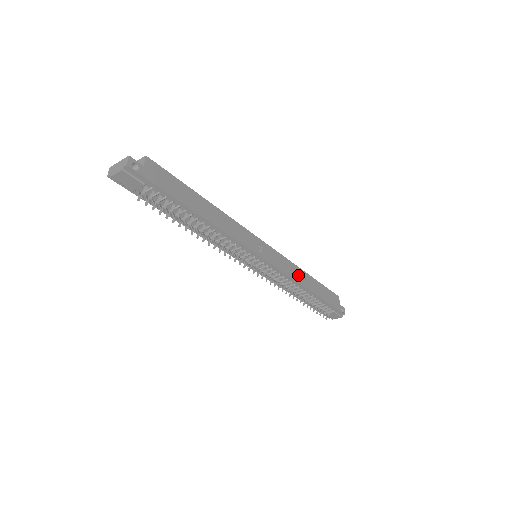
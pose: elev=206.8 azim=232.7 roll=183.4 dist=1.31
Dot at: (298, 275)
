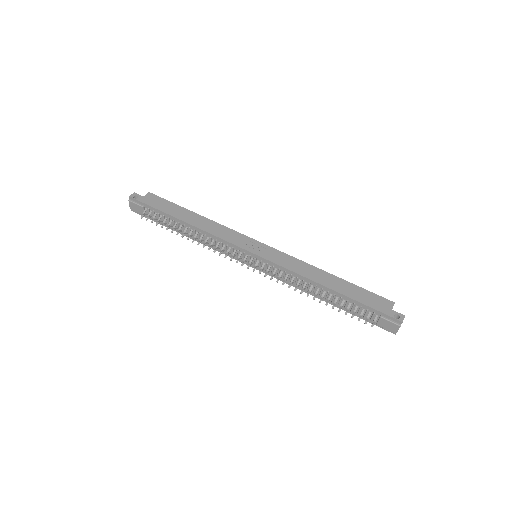
Dot at: (307, 271)
